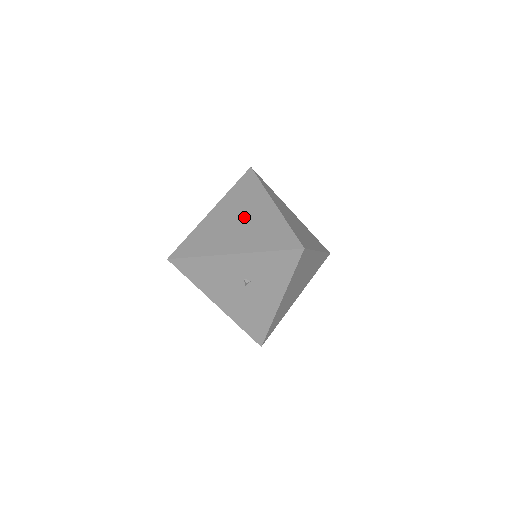
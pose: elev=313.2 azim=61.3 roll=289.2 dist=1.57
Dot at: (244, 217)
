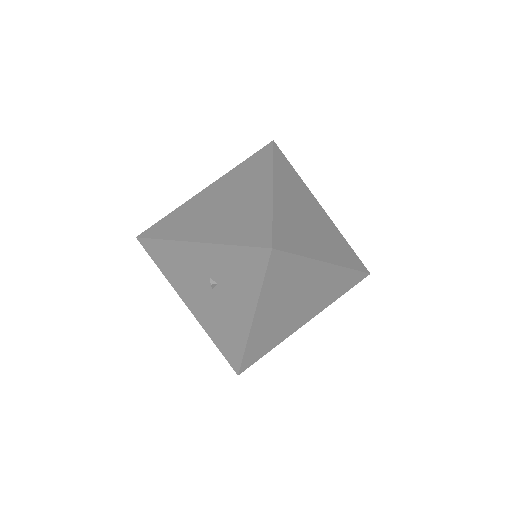
Dot at: (232, 199)
